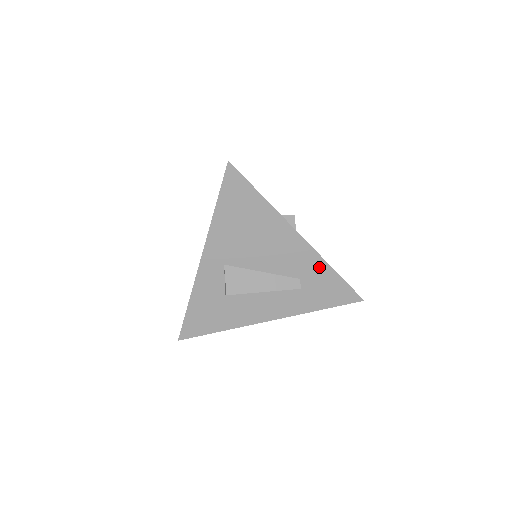
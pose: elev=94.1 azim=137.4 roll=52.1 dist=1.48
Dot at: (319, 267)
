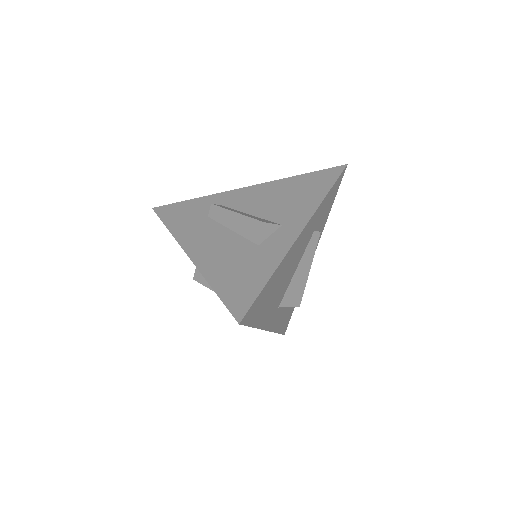
Dot at: (319, 211)
